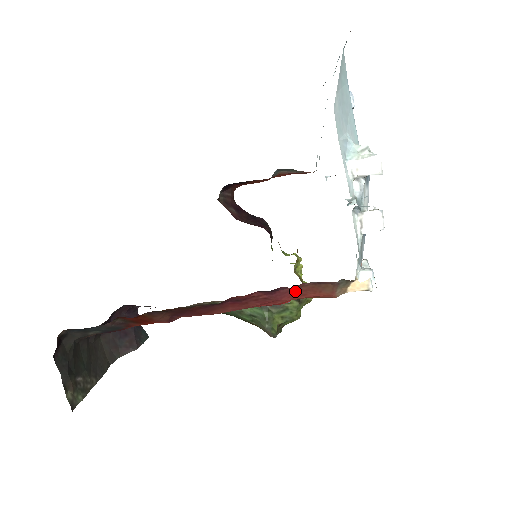
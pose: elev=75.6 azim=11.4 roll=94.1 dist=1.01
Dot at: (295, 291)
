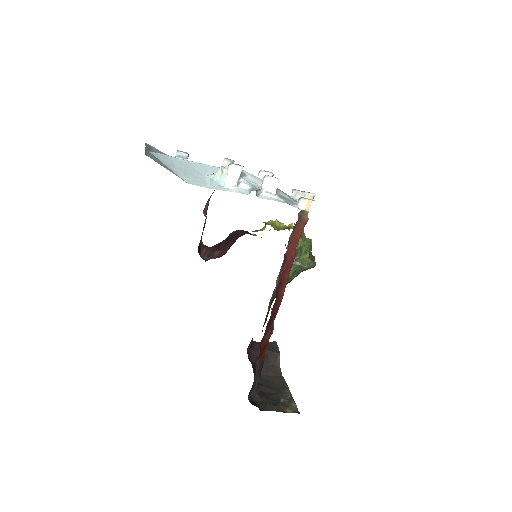
Dot at: (291, 246)
